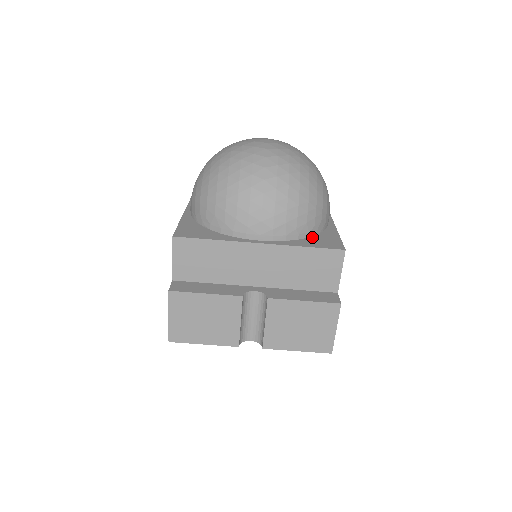
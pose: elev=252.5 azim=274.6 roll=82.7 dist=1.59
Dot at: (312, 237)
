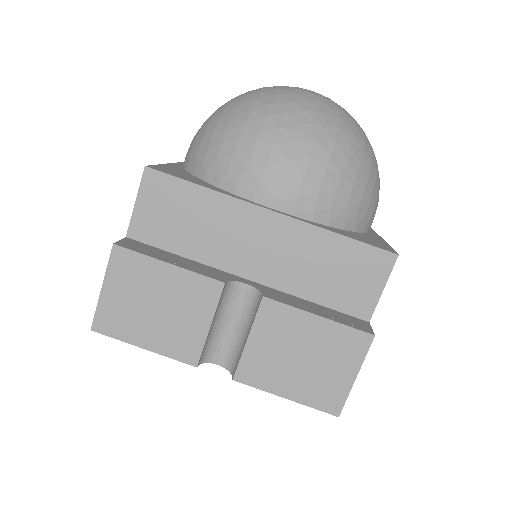
Dot at: (348, 231)
